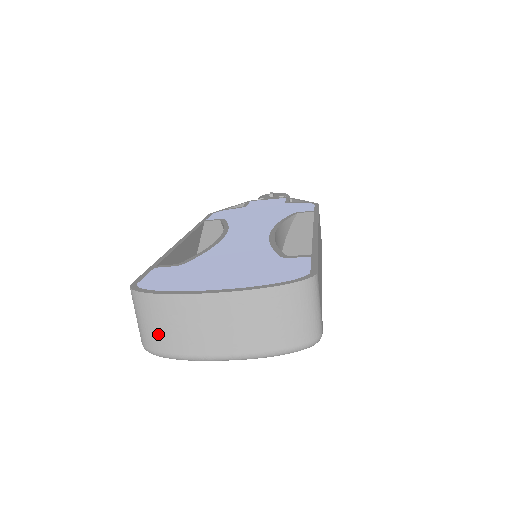
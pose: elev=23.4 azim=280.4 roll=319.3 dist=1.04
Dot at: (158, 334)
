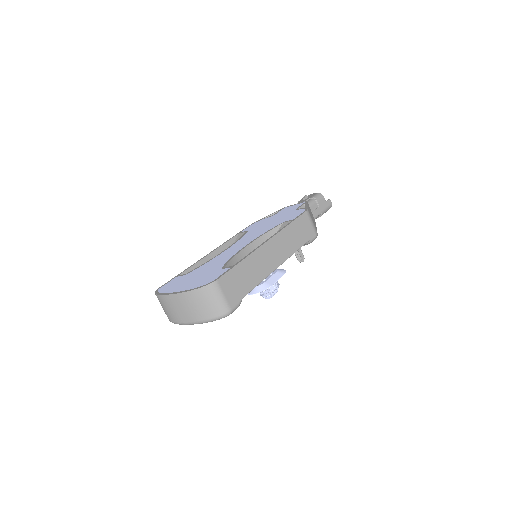
Dot at: (166, 312)
